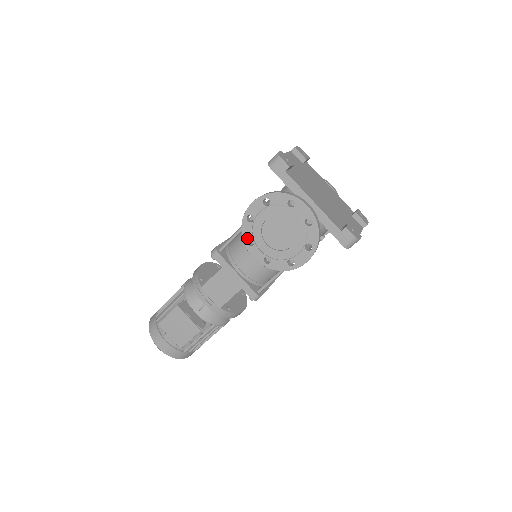
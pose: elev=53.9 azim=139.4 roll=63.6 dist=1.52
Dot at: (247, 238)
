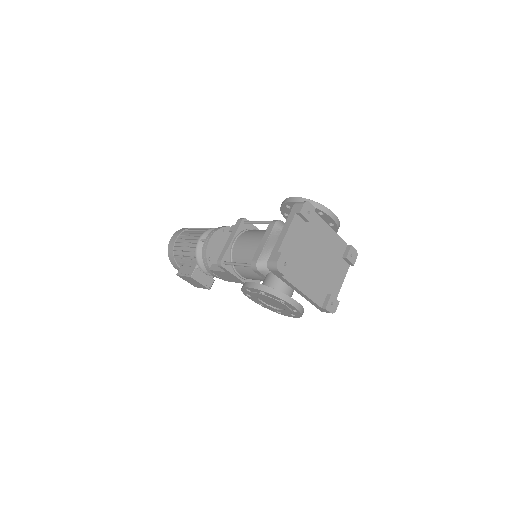
Dot at: (246, 293)
